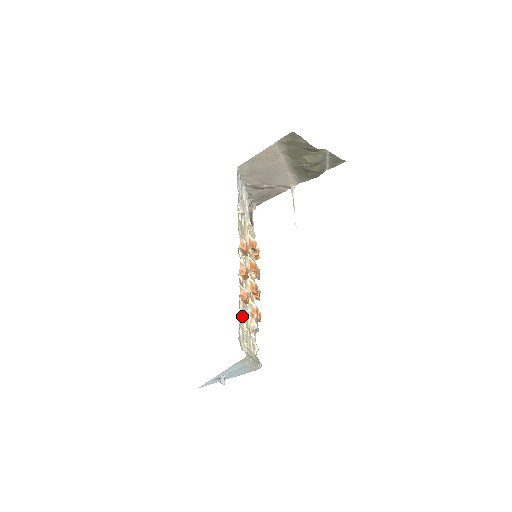
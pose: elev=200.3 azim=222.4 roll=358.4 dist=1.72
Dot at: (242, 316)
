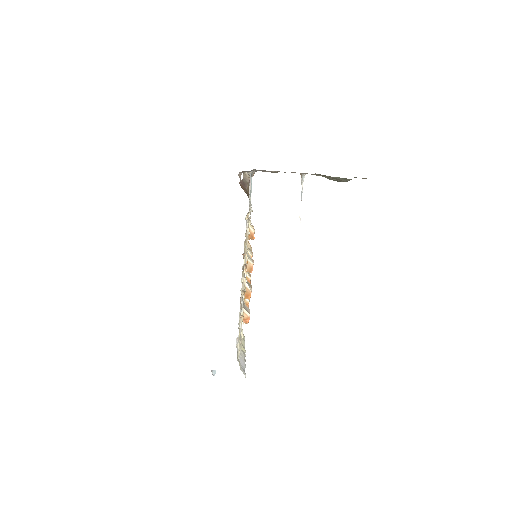
Dot at: (241, 331)
